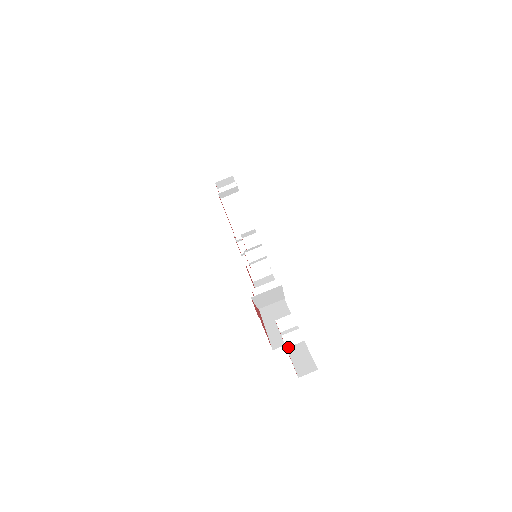
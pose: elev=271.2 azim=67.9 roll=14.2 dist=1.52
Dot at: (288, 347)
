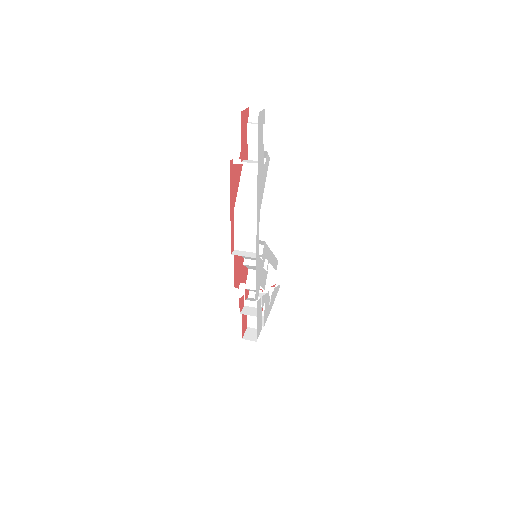
Dot at: occluded
